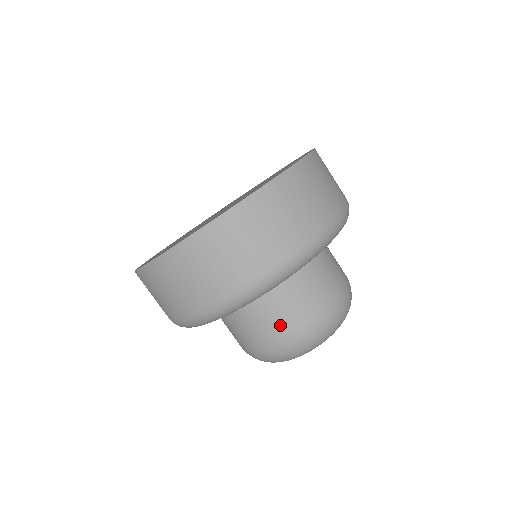
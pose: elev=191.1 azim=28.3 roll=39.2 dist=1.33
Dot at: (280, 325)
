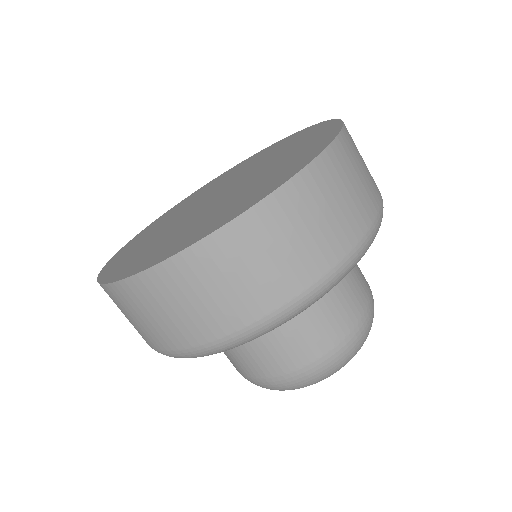
Dot at: (308, 346)
